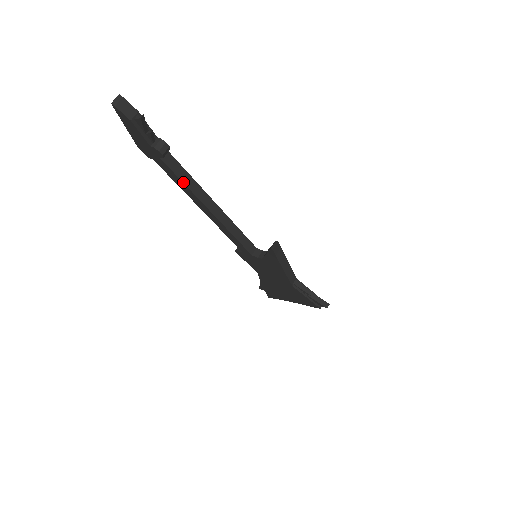
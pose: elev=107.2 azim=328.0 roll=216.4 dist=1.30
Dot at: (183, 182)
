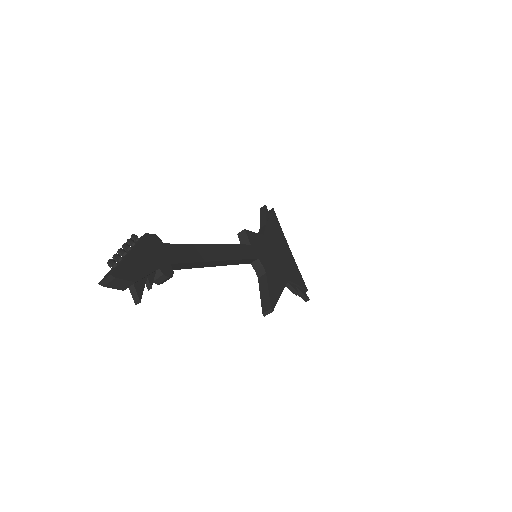
Dot at: (185, 268)
